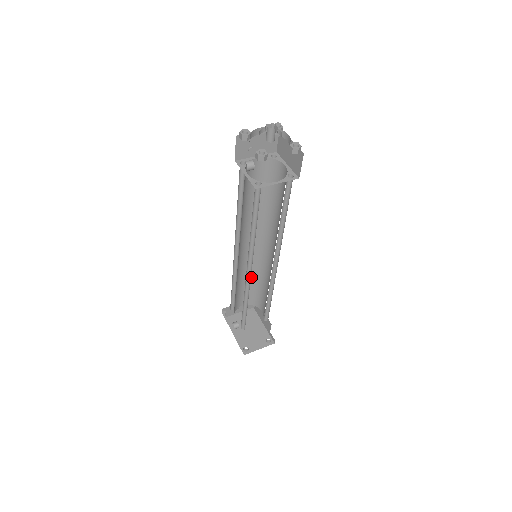
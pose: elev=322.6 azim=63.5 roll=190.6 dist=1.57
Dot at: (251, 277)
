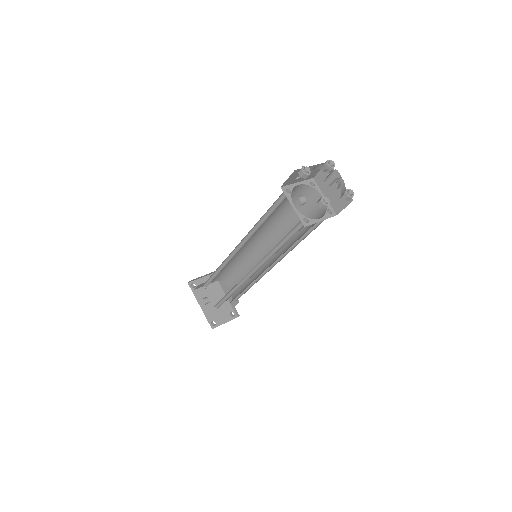
Dot at: (233, 263)
